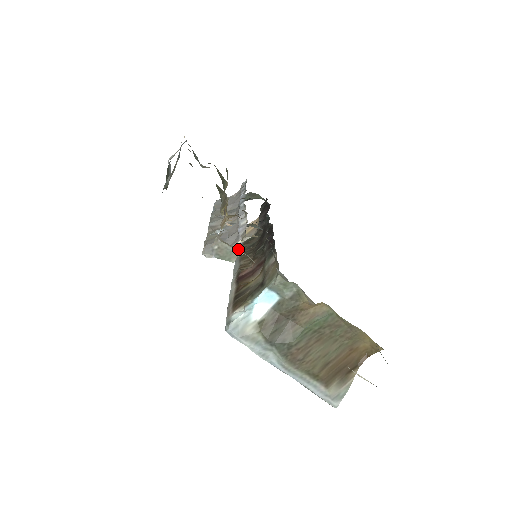
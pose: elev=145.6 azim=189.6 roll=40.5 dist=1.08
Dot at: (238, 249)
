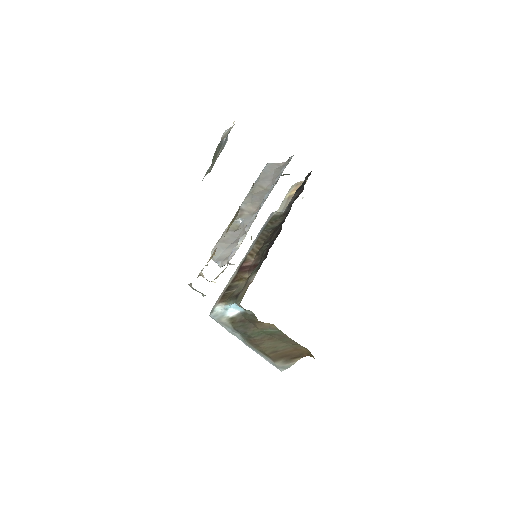
Dot at: (267, 221)
